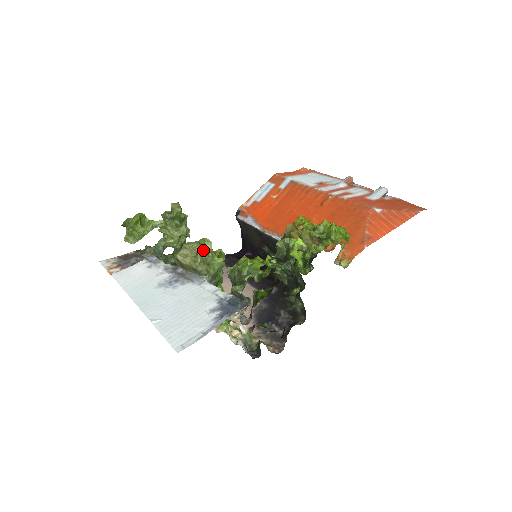
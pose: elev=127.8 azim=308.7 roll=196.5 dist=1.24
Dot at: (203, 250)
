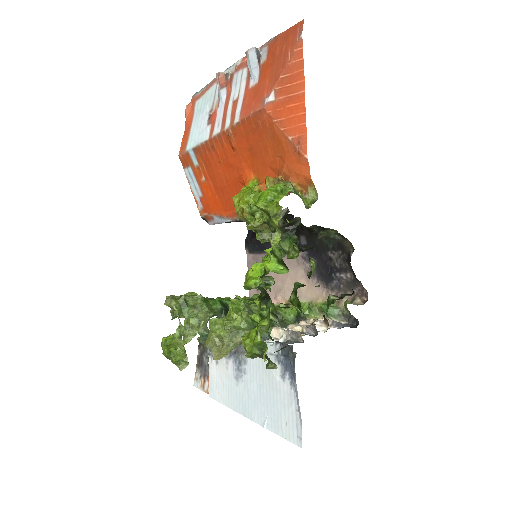
Dot at: (221, 331)
